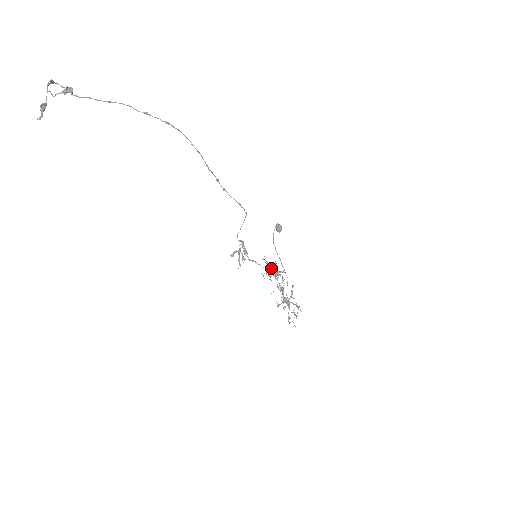
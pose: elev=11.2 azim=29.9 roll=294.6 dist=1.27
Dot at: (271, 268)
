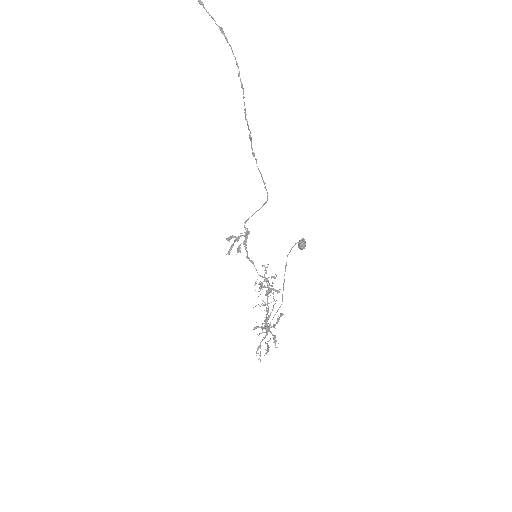
Dot at: (267, 280)
